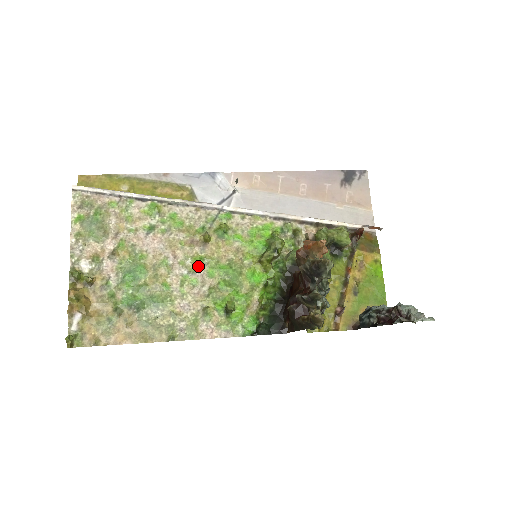
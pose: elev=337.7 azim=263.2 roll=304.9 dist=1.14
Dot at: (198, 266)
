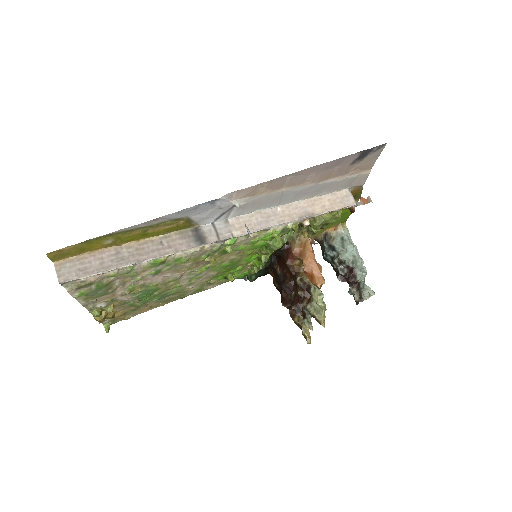
Dot at: (203, 271)
